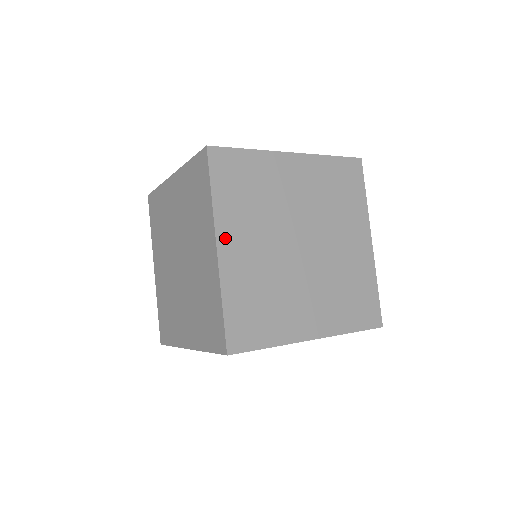
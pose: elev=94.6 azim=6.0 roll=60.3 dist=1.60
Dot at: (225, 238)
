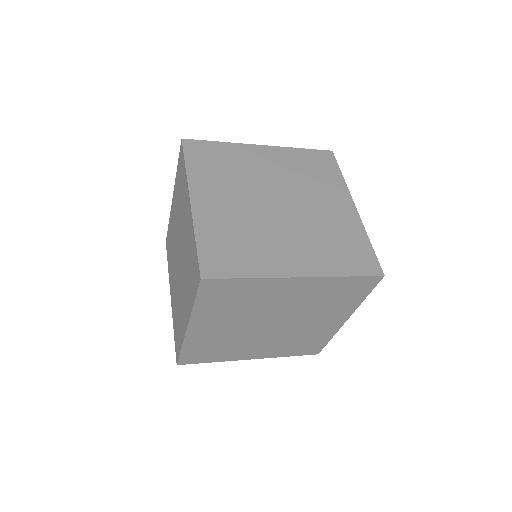
Dot at: (198, 194)
